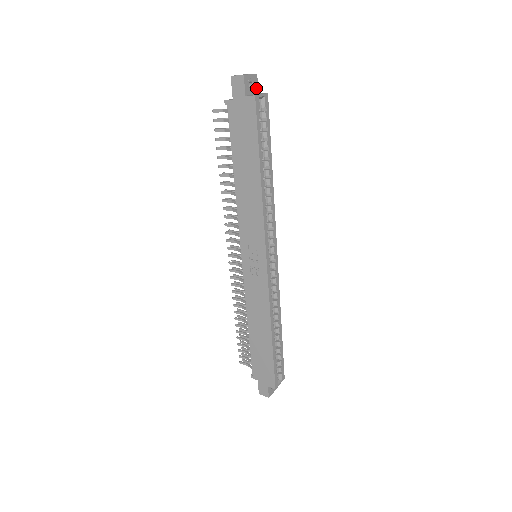
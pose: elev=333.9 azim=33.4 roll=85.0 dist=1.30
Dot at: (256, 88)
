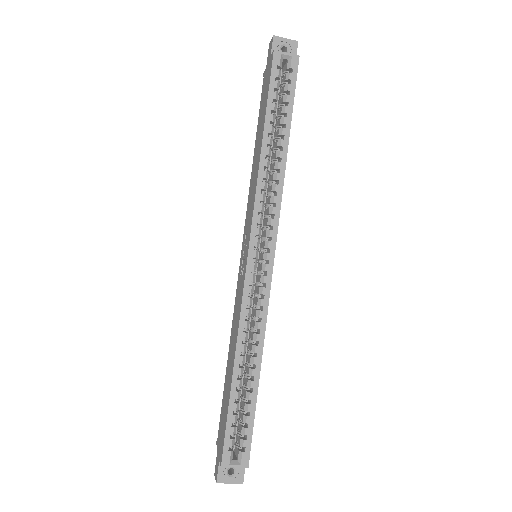
Dot at: occluded
